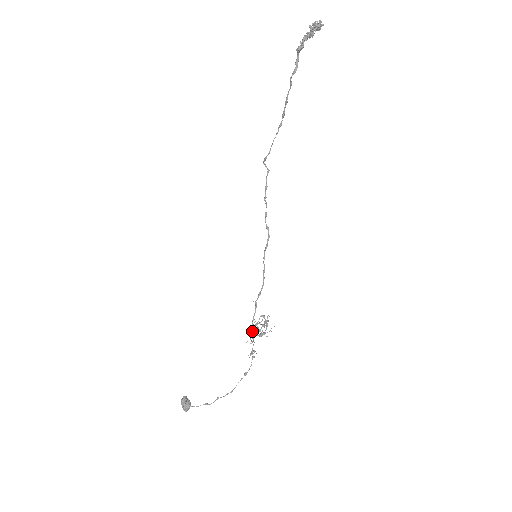
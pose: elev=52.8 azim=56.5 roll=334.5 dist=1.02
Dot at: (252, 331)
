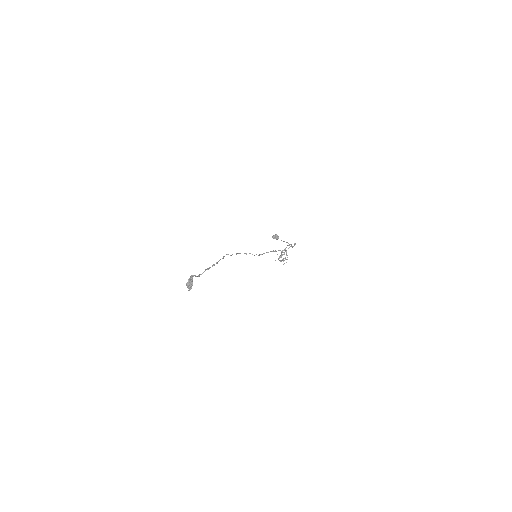
Dot at: occluded
